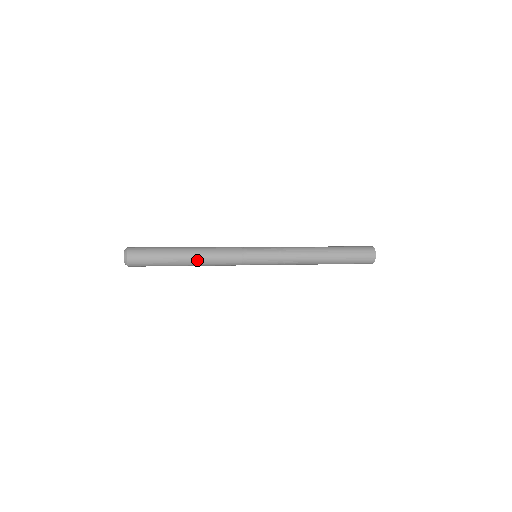
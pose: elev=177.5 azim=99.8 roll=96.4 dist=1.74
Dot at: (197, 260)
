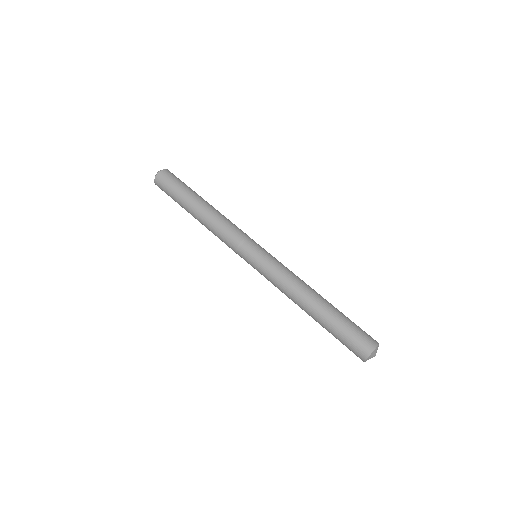
Dot at: occluded
